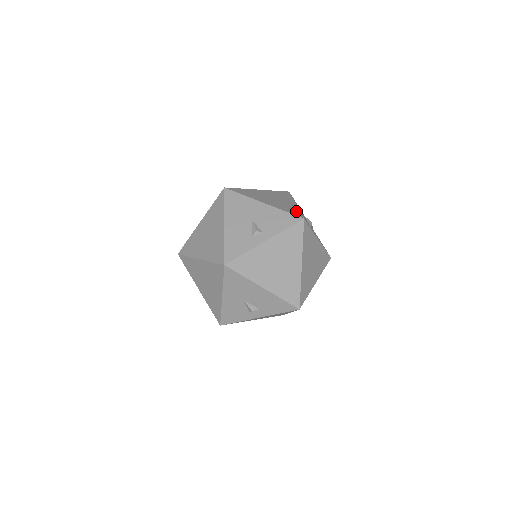
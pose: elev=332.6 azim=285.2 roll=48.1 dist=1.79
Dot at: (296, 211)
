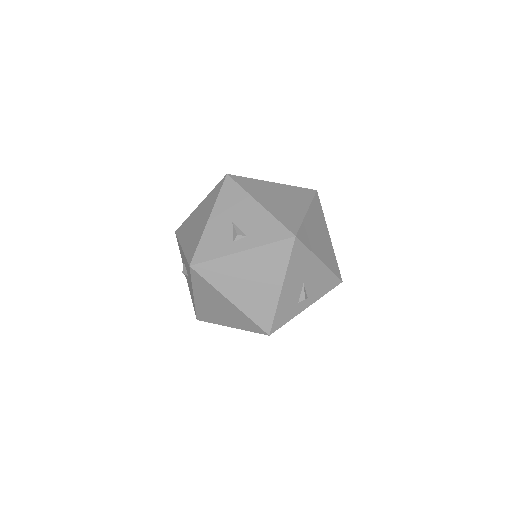
Dot at: occluded
